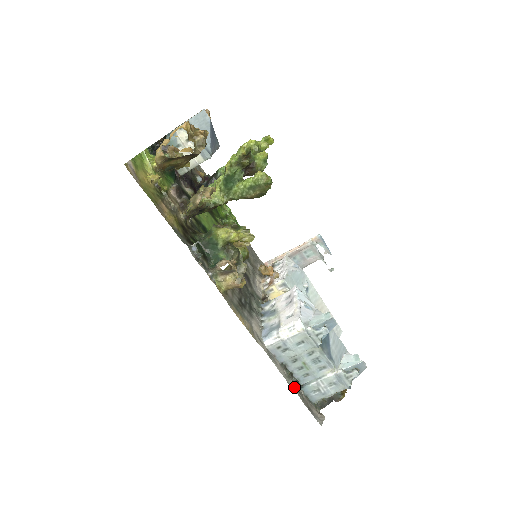
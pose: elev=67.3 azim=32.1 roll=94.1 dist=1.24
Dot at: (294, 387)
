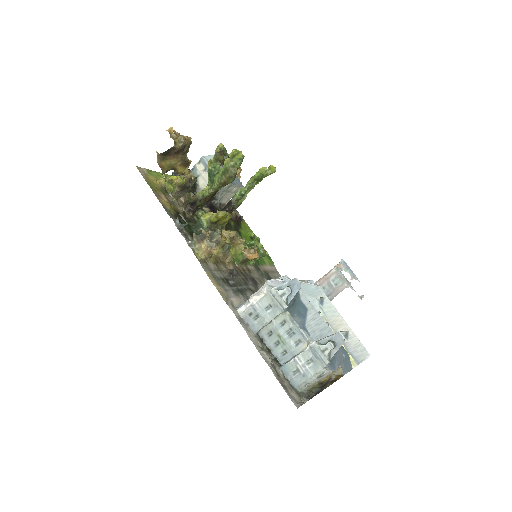
Dot at: (267, 359)
